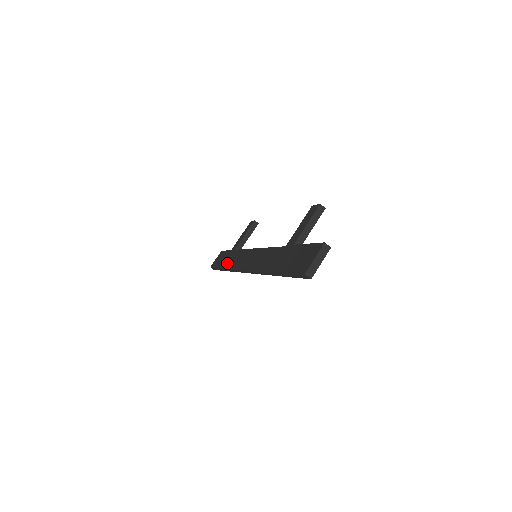
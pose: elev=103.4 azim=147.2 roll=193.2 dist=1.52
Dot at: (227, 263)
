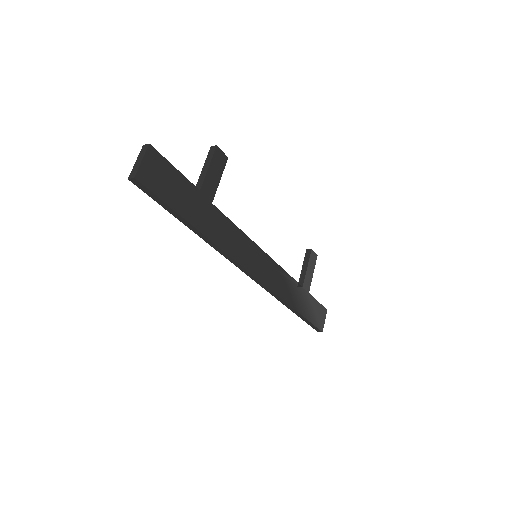
Dot at: occluded
